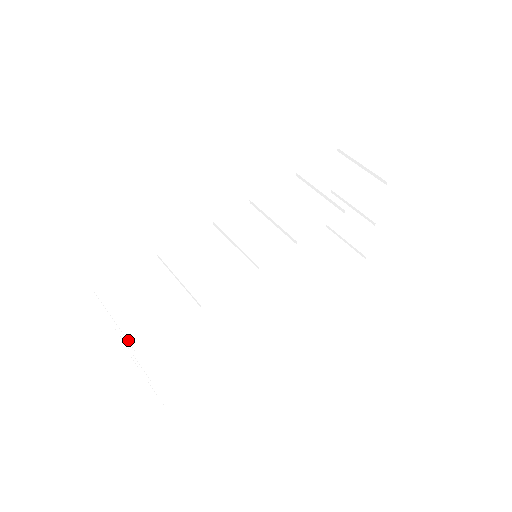
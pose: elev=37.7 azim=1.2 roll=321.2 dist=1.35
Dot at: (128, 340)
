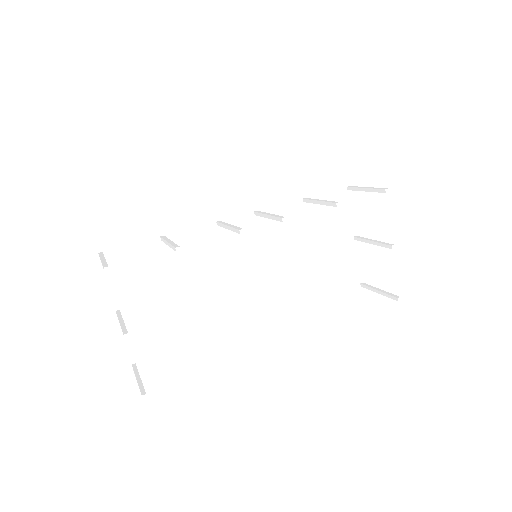
Dot at: (103, 265)
